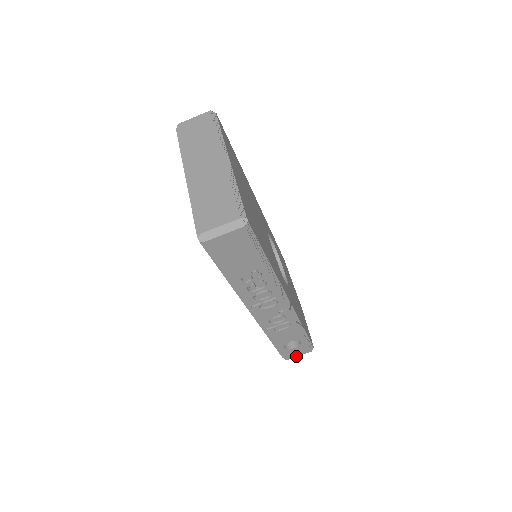
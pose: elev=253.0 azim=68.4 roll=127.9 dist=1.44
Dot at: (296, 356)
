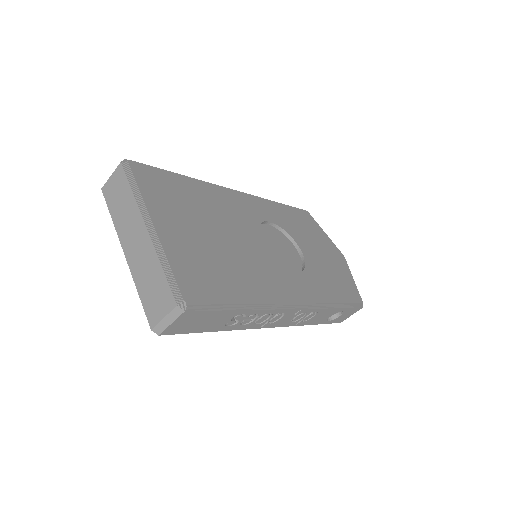
Dot at: (348, 317)
